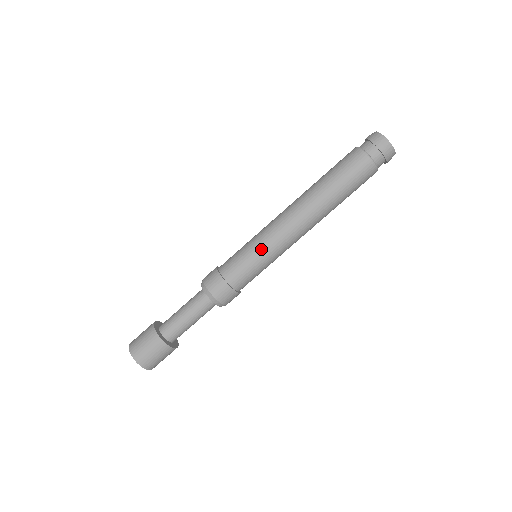
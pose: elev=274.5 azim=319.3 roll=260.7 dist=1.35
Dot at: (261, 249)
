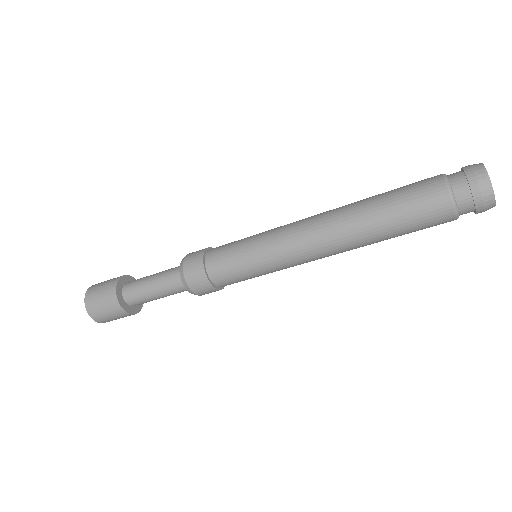
Dot at: (265, 266)
